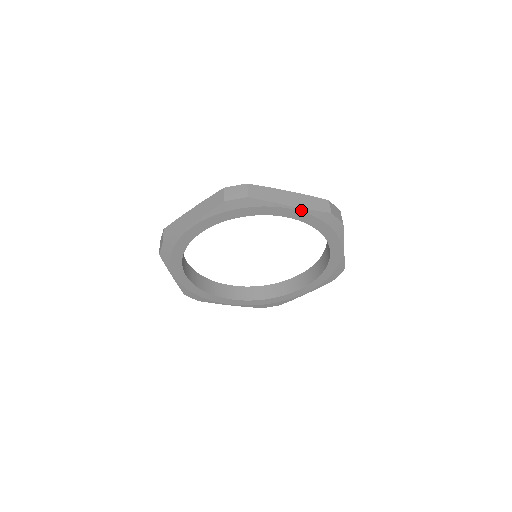
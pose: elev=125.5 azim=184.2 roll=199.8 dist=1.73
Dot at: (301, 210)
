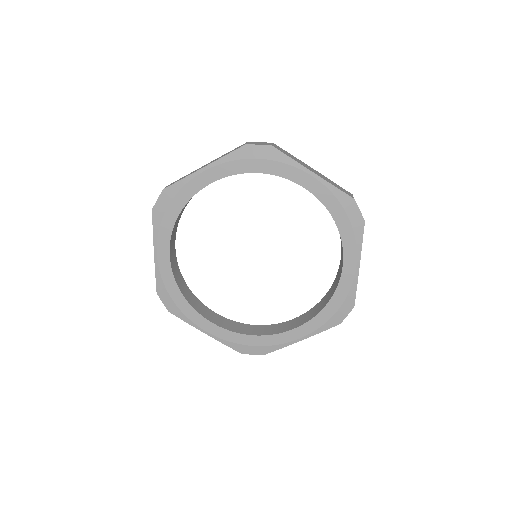
Dot at: (323, 182)
